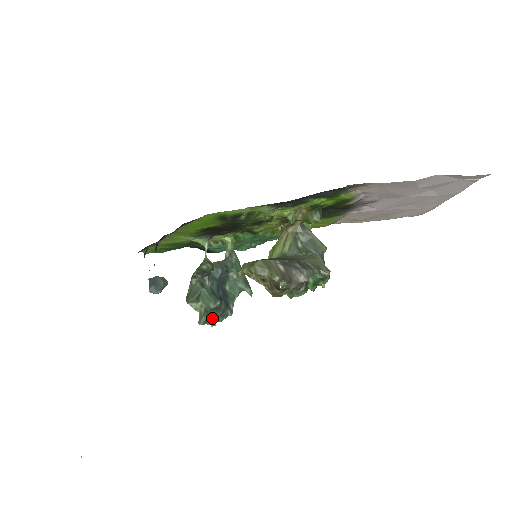
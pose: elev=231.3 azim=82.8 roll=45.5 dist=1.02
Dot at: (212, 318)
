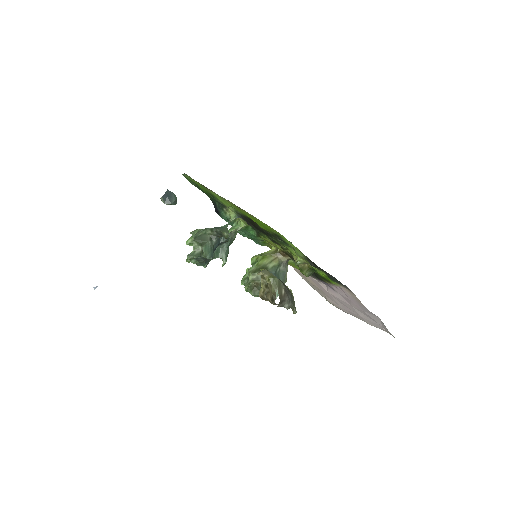
Dot at: (196, 260)
